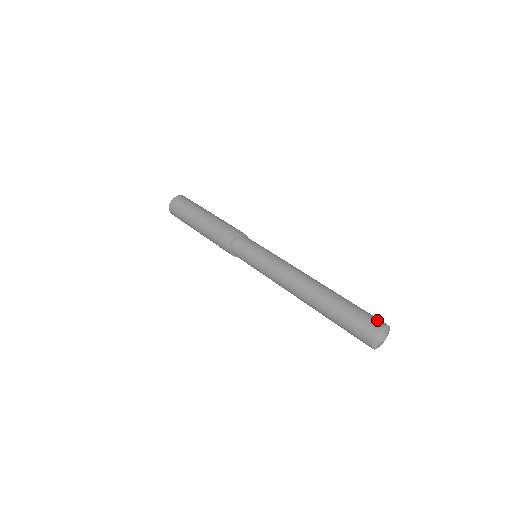
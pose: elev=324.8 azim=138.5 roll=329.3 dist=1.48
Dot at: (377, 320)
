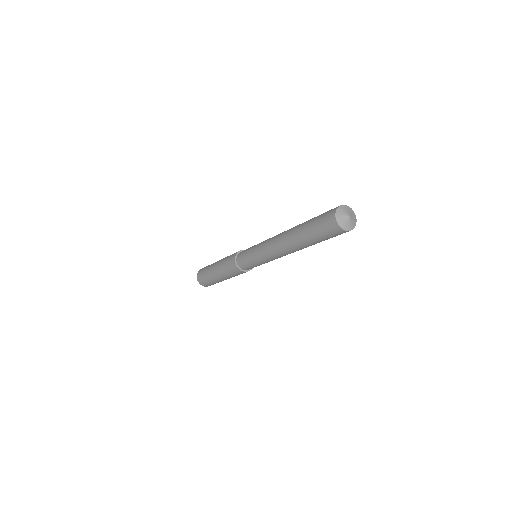
Dot at: occluded
